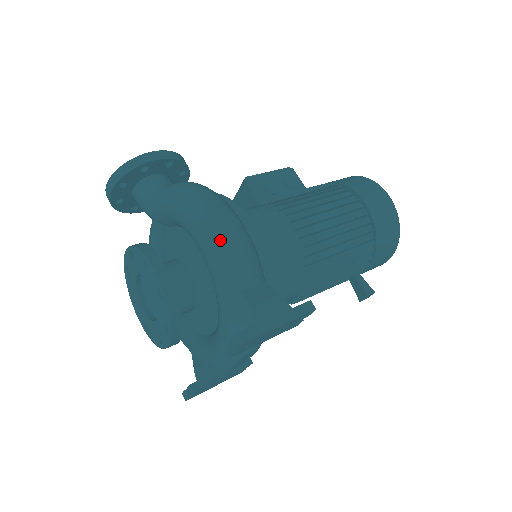
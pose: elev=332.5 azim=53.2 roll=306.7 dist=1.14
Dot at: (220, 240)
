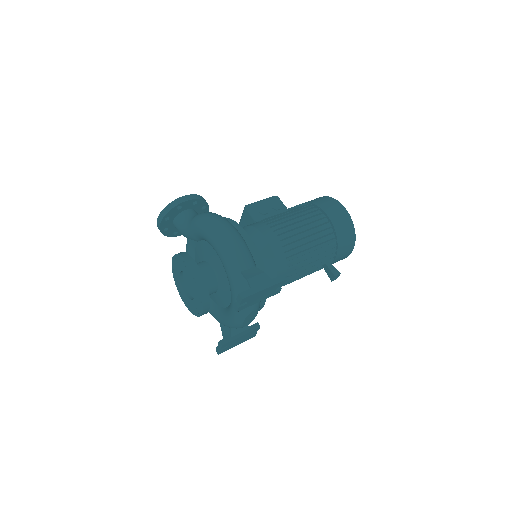
Dot at: (226, 244)
